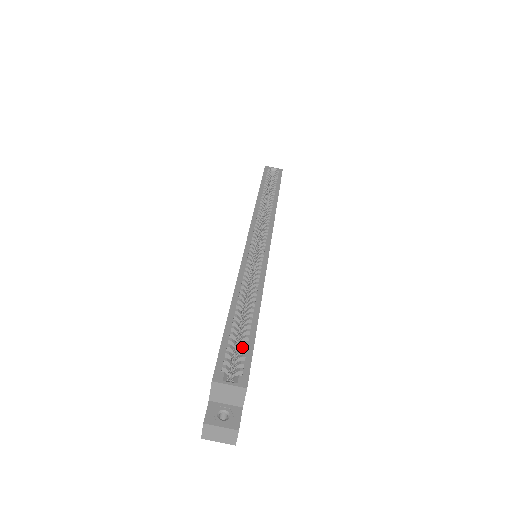
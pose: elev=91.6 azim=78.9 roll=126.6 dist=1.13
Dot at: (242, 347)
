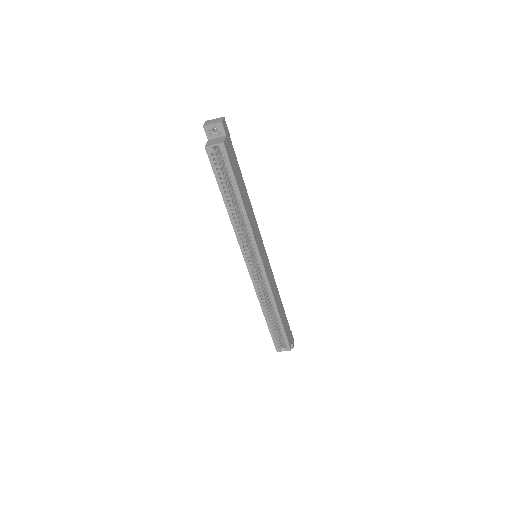
Dot at: (280, 332)
